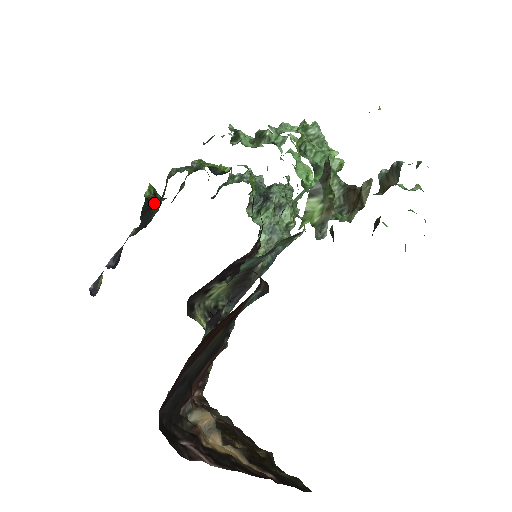
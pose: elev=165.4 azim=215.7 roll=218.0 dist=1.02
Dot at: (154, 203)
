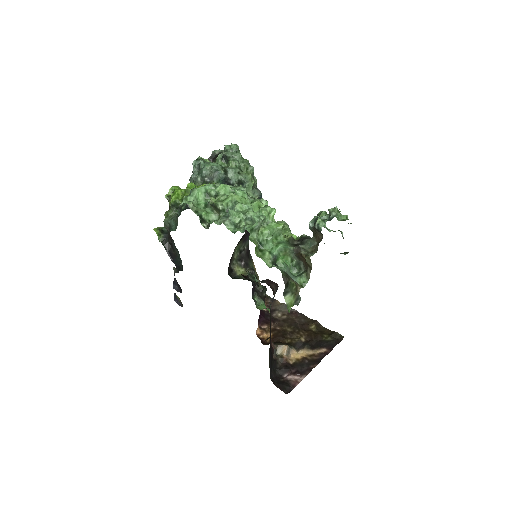
Dot at: (169, 243)
